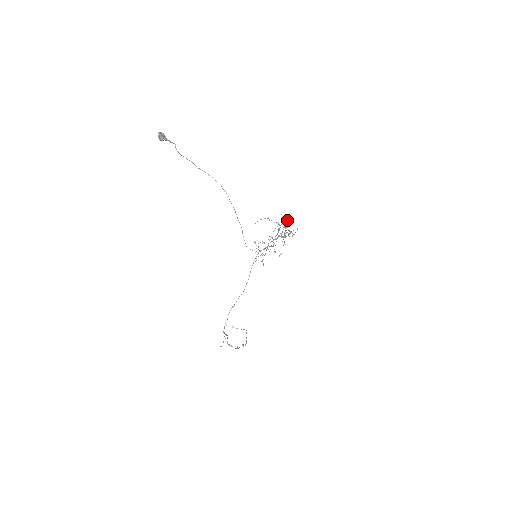
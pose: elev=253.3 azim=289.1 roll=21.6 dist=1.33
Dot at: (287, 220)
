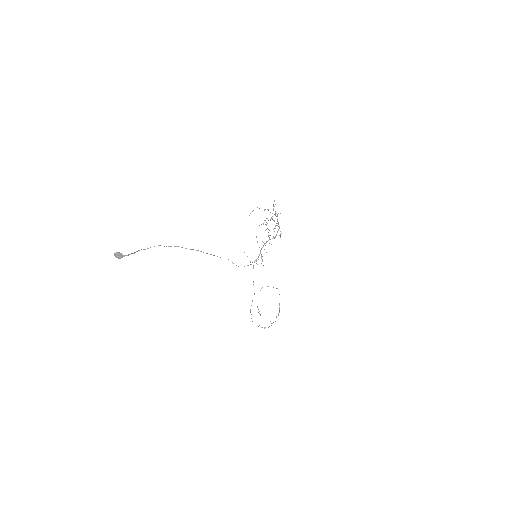
Dot at: (271, 218)
